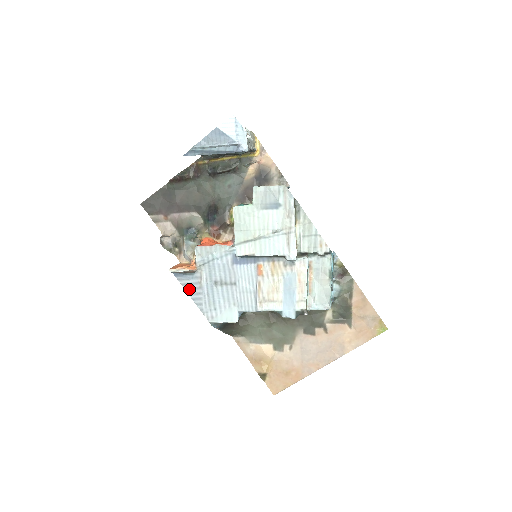
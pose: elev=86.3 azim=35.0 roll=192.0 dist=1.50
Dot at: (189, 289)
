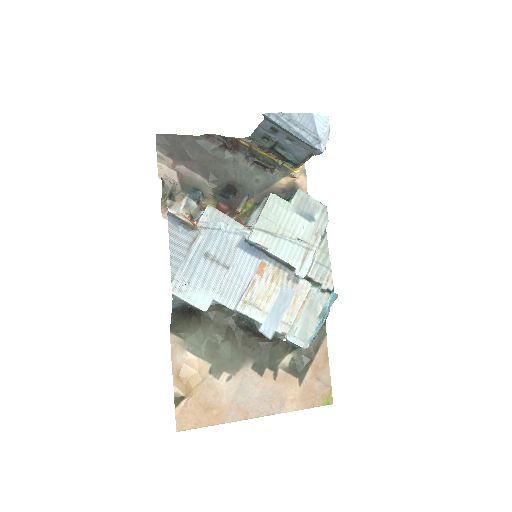
Dot at: (174, 243)
